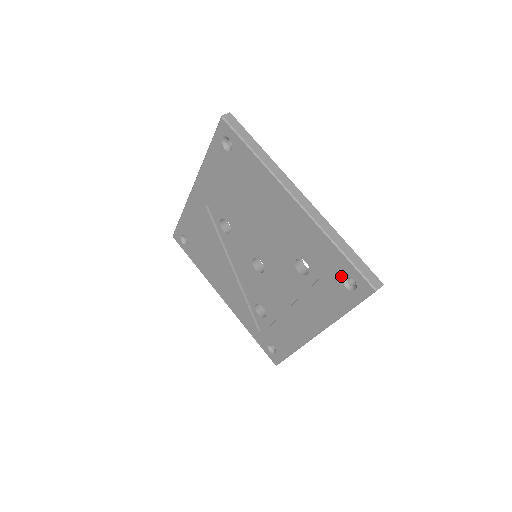
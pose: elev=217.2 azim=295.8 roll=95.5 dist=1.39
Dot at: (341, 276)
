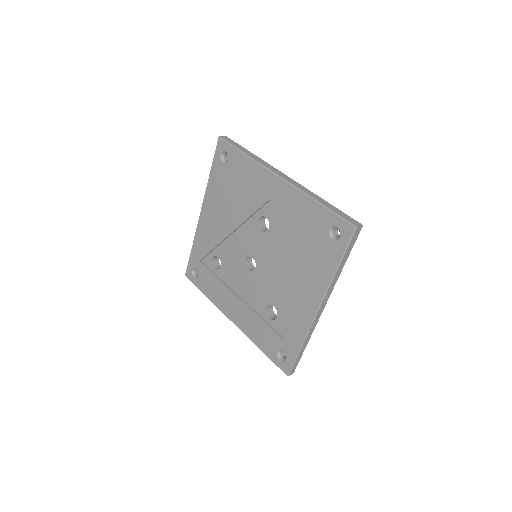
Dot at: (283, 349)
